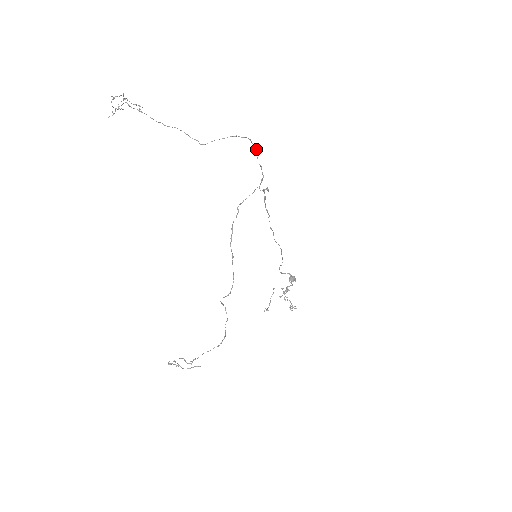
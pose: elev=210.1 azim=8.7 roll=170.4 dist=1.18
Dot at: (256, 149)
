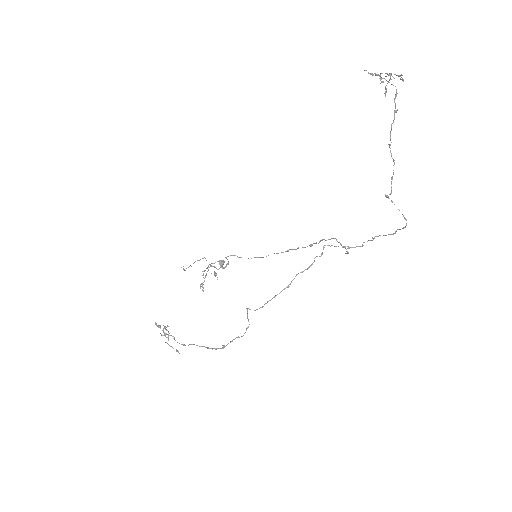
Dot at: occluded
